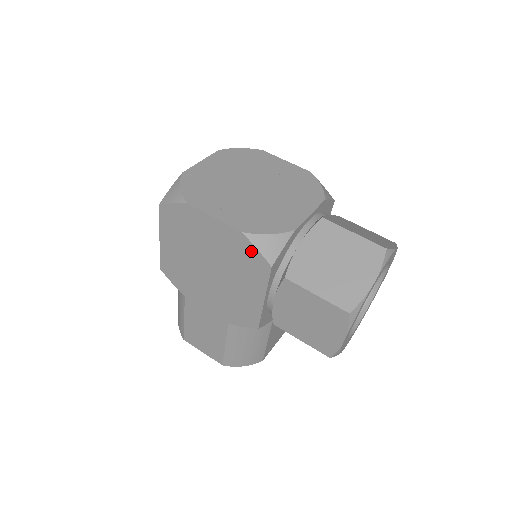
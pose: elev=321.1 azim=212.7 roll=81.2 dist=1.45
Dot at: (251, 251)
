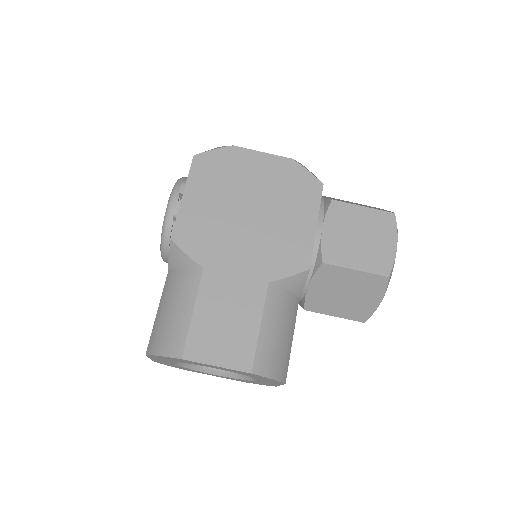
Dot at: (302, 174)
